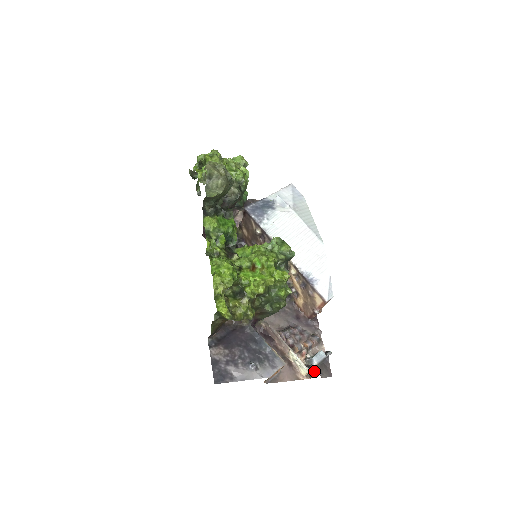
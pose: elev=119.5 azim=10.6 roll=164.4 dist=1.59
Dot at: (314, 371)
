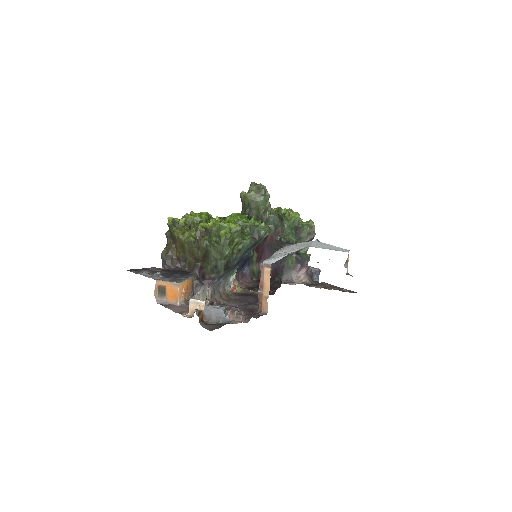
Dot at: occluded
